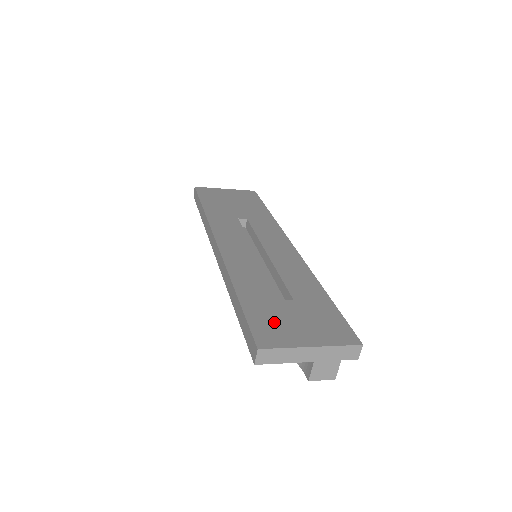
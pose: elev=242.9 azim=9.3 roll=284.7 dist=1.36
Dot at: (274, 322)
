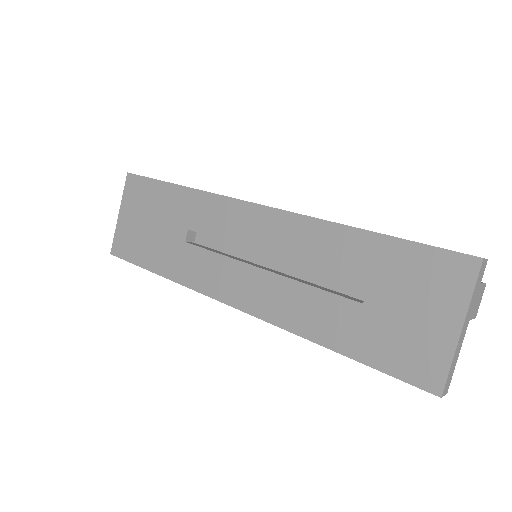
Dot at: (401, 344)
